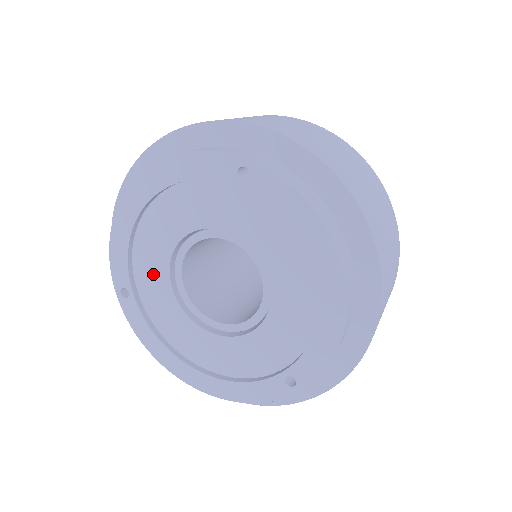
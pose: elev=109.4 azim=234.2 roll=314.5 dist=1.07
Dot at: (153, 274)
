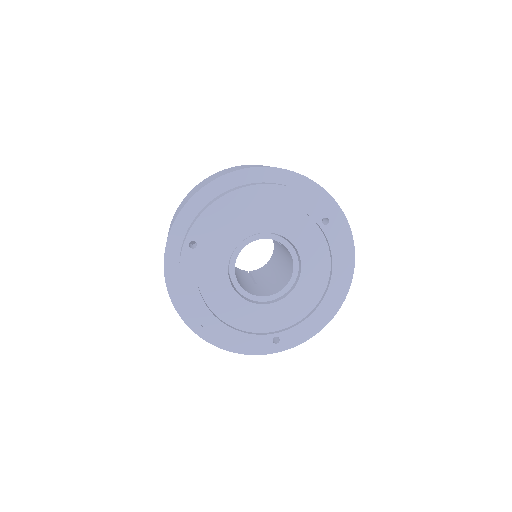
Dot at: (222, 243)
